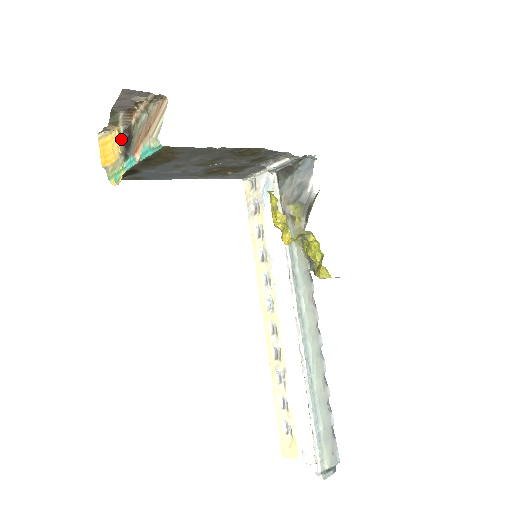
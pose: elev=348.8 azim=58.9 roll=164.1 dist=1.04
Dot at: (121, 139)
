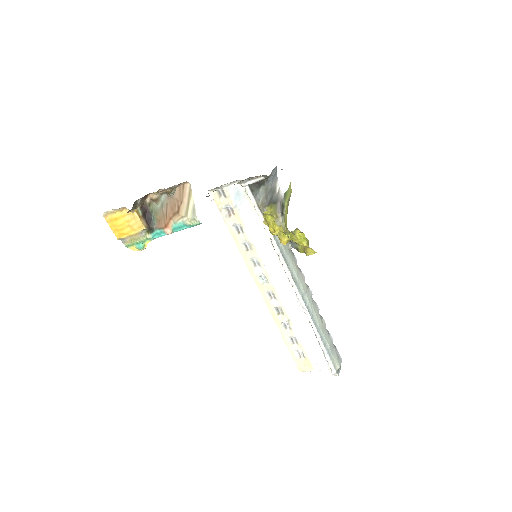
Dot at: (141, 218)
